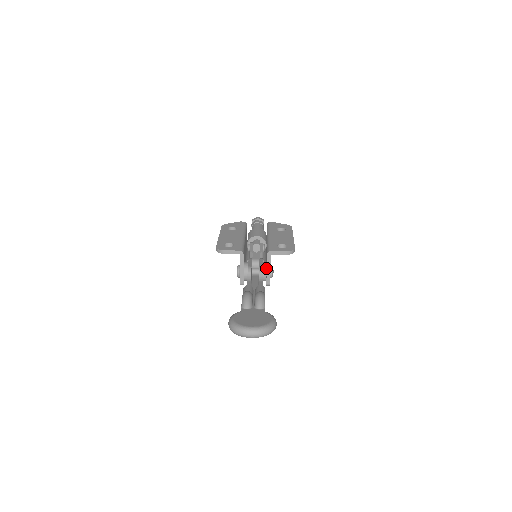
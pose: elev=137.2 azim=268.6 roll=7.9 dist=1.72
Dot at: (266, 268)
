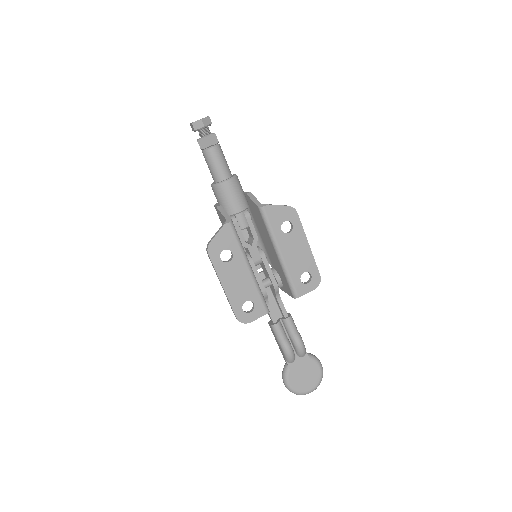
Dot at: (282, 286)
